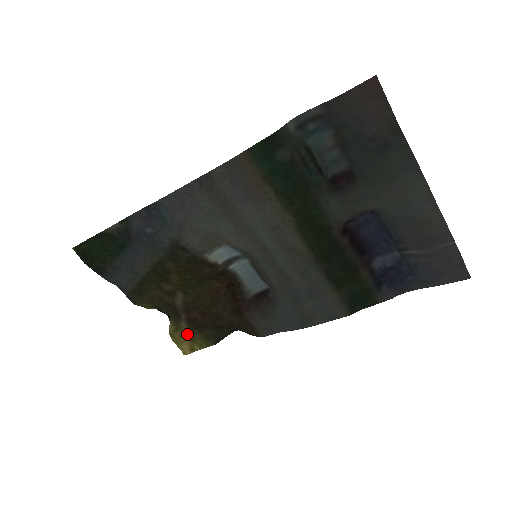
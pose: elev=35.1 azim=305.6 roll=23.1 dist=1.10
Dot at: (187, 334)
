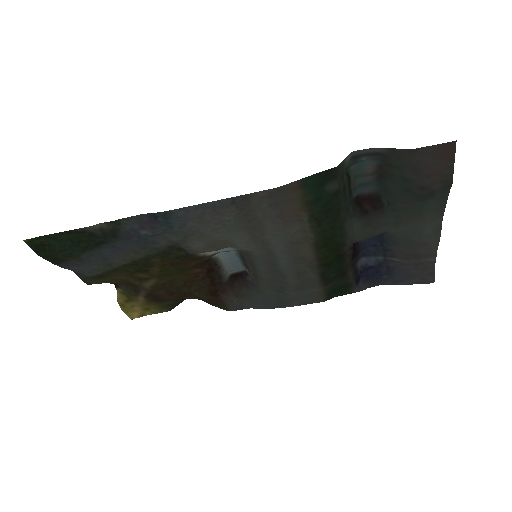
Dot at: (142, 305)
